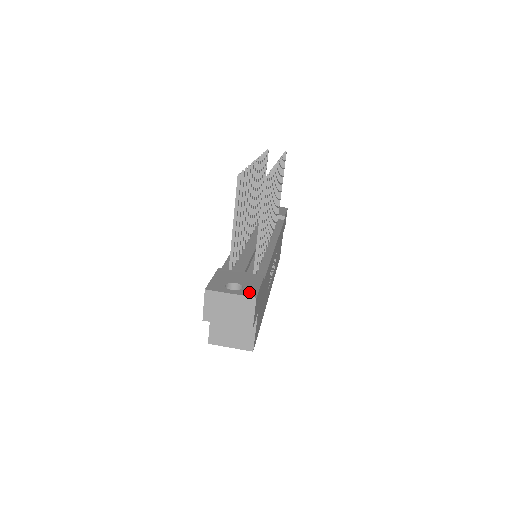
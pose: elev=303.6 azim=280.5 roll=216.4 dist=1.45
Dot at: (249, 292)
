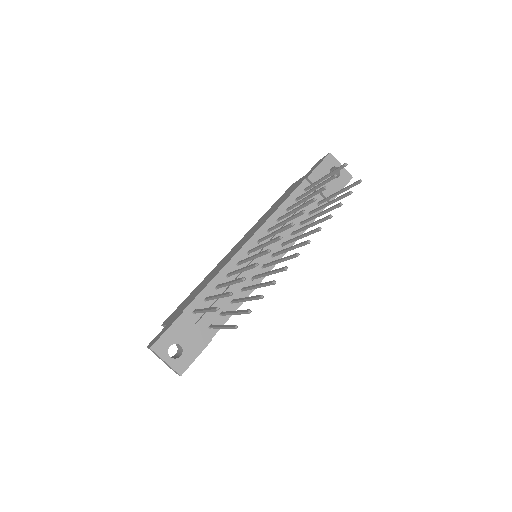
Dot at: (181, 366)
